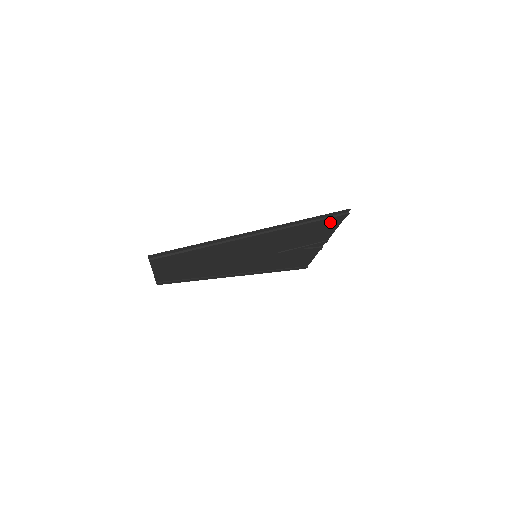
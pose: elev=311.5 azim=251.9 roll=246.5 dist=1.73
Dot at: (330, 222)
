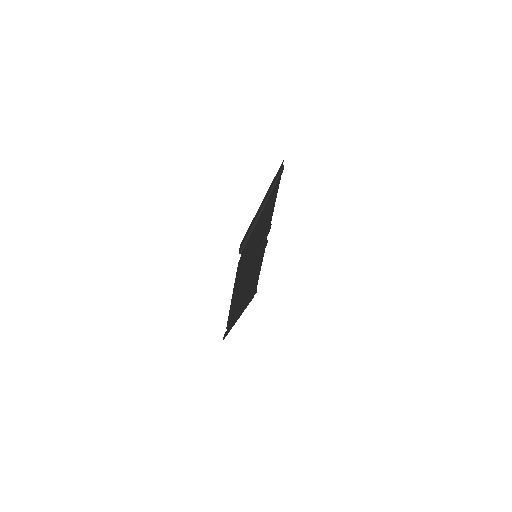
Dot at: (278, 184)
